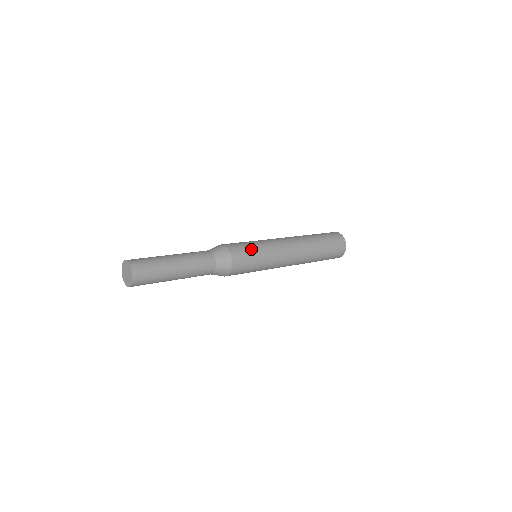
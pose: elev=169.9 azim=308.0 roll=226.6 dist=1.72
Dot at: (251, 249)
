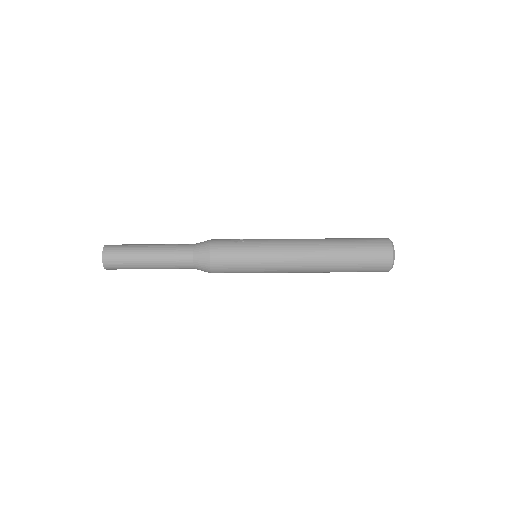
Dot at: (239, 265)
